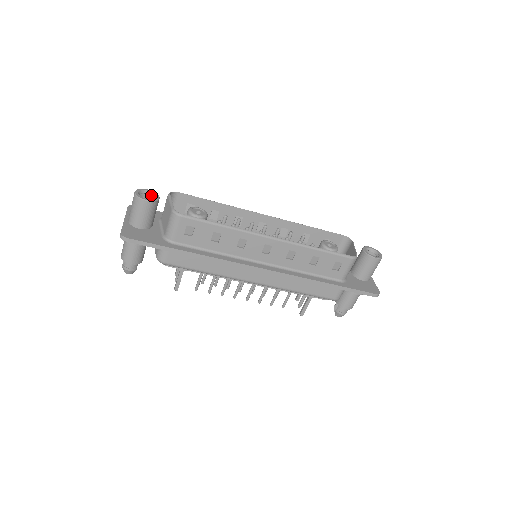
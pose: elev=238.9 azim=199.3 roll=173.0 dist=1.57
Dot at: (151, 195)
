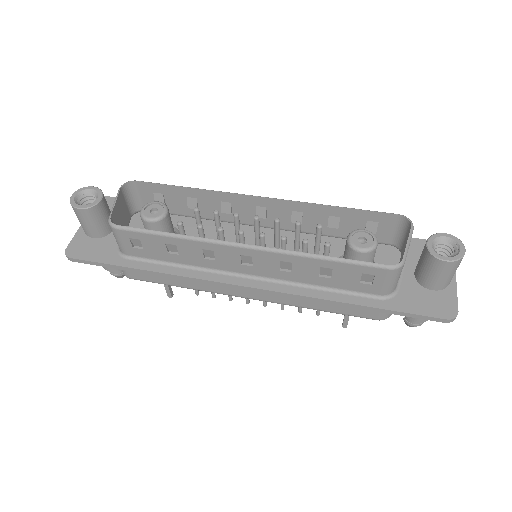
Dot at: (95, 195)
